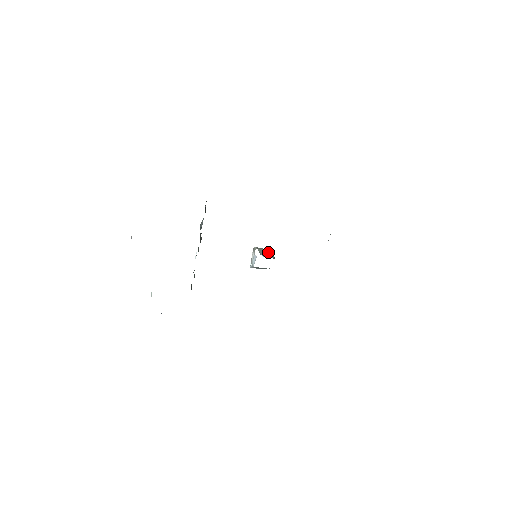
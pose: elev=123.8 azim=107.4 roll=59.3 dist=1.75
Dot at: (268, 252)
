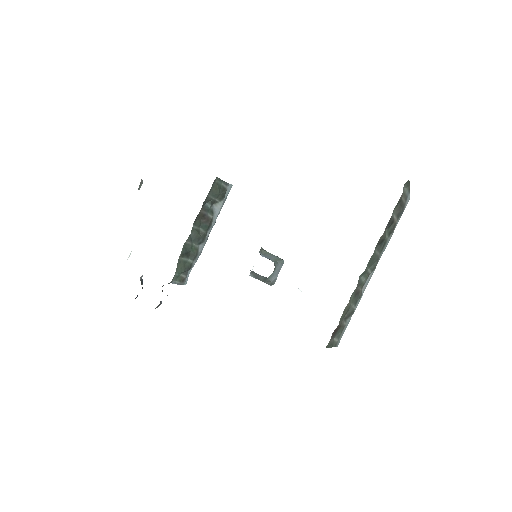
Dot at: (273, 257)
